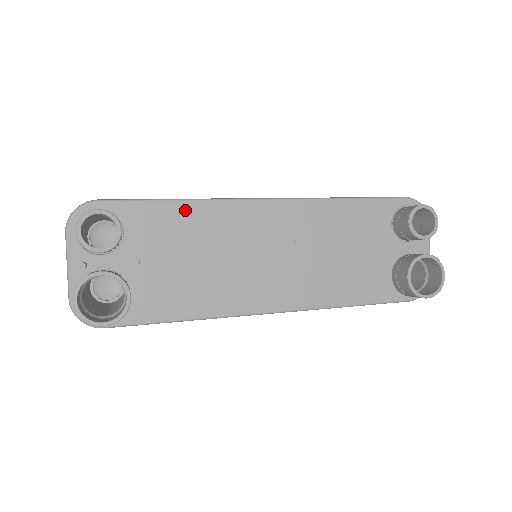
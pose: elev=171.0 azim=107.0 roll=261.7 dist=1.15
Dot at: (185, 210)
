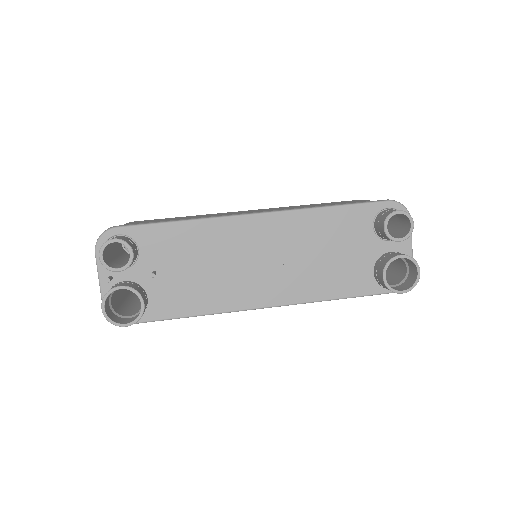
Dot at: (186, 229)
